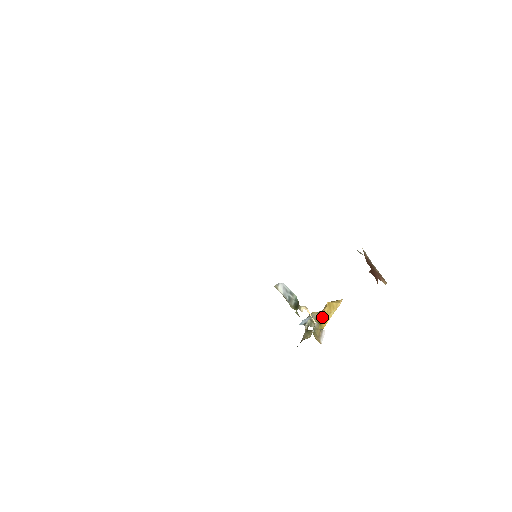
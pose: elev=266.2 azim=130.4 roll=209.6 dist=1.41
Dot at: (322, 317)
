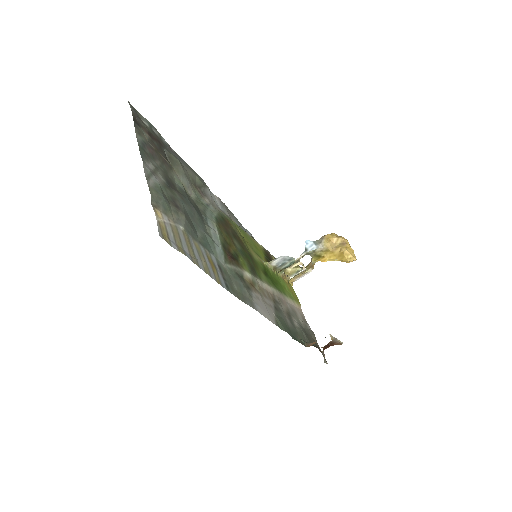
Dot at: (327, 254)
